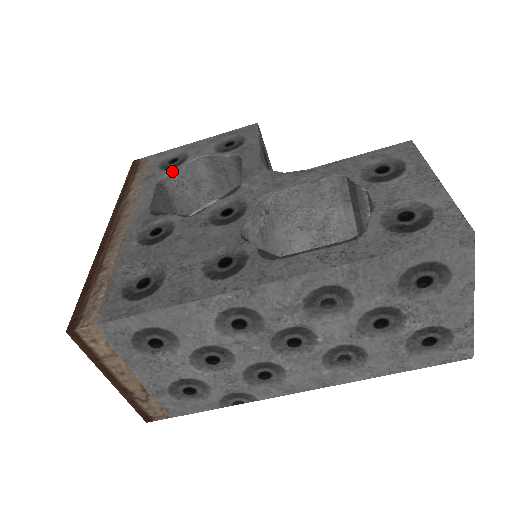
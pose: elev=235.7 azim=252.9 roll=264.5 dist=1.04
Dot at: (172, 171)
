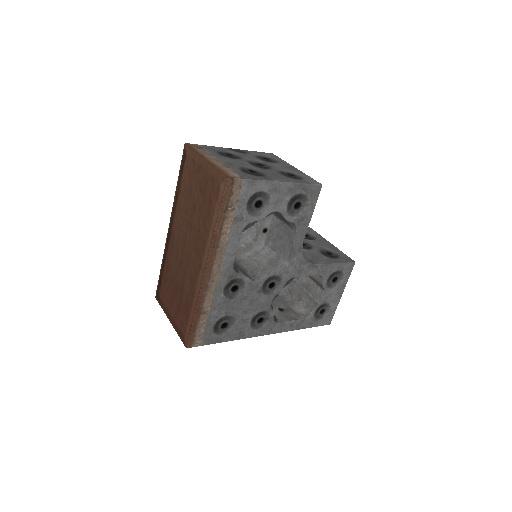
Dot at: (255, 222)
